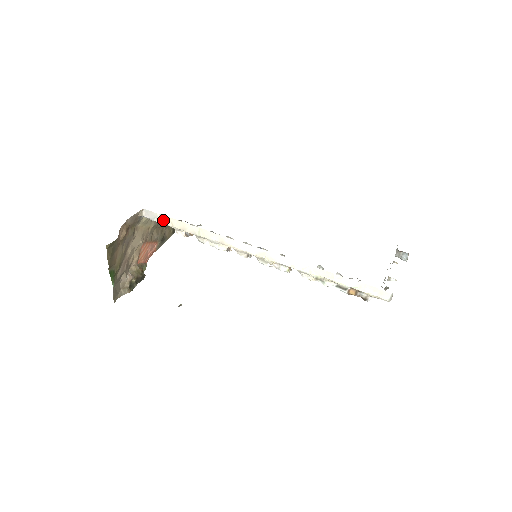
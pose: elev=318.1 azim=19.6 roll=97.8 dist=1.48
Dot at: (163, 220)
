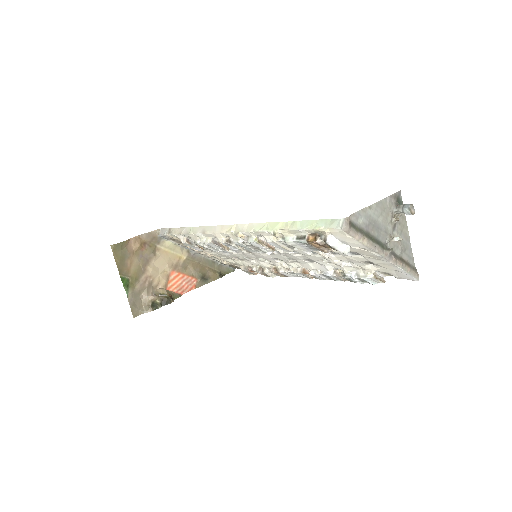
Dot at: (170, 232)
